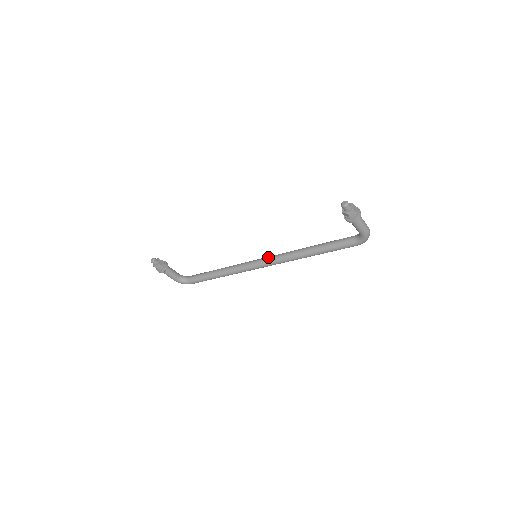
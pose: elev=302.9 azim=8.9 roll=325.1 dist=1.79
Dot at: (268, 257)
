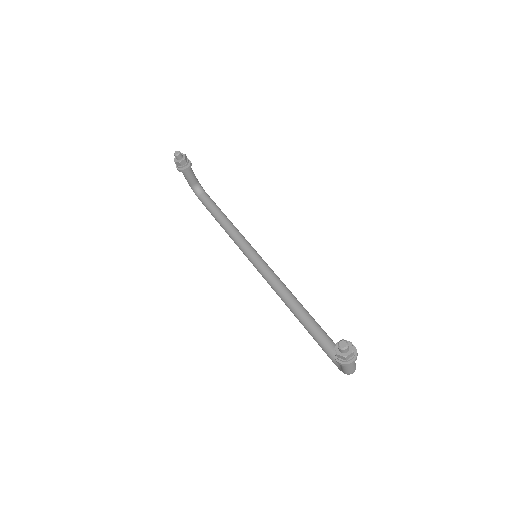
Dot at: (266, 267)
